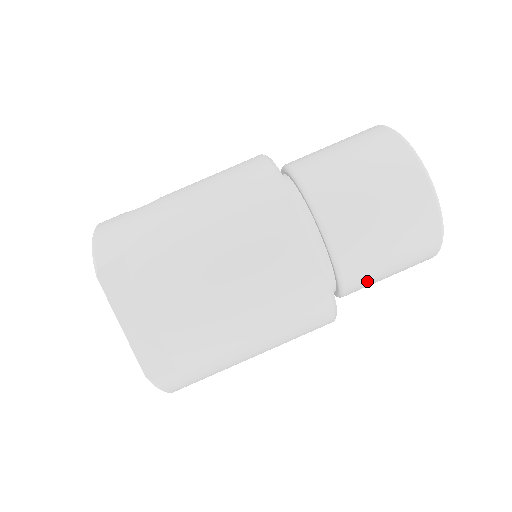
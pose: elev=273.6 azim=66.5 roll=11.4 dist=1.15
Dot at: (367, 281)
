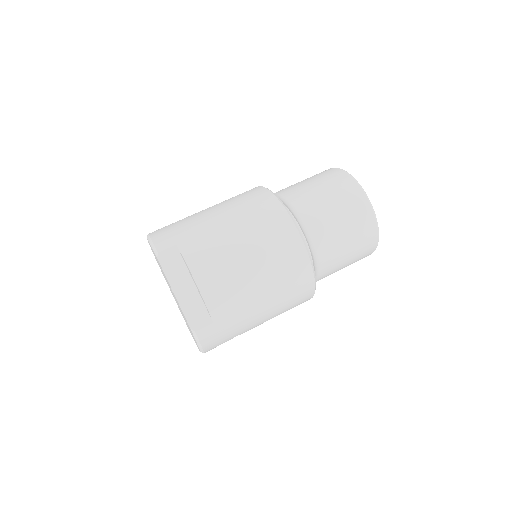
Dot at: (334, 264)
